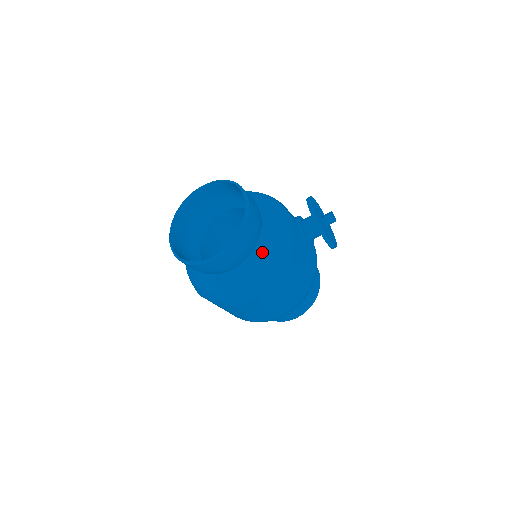
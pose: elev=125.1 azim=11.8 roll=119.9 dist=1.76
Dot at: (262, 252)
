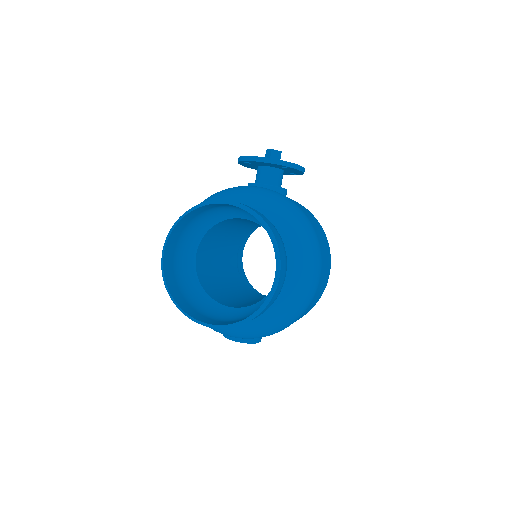
Dot at: (288, 229)
